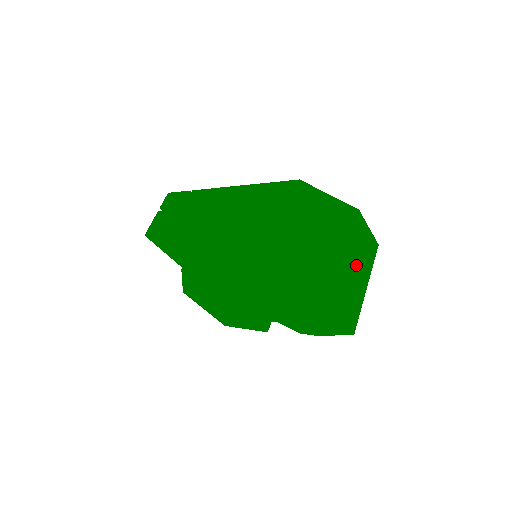
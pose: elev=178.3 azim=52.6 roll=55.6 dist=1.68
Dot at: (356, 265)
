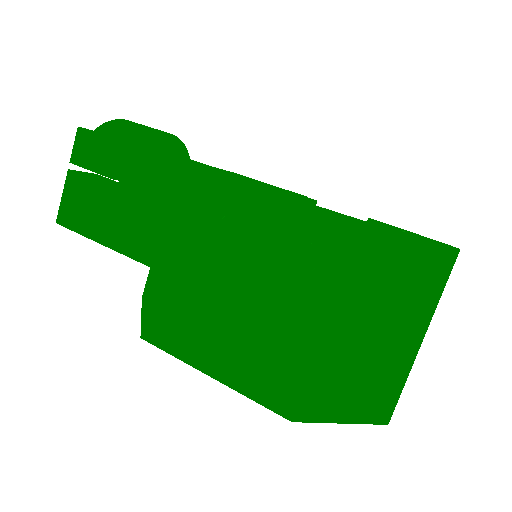
Dot at: occluded
